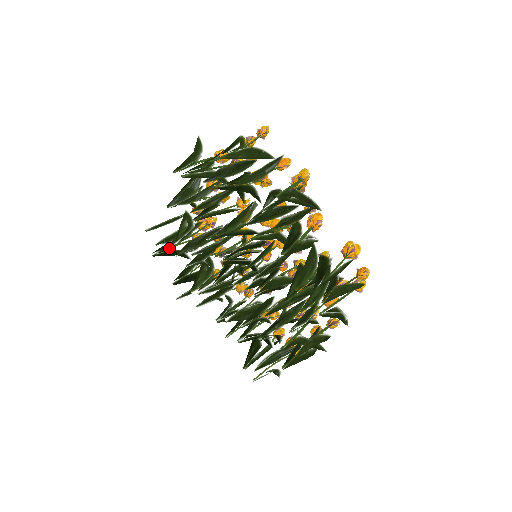
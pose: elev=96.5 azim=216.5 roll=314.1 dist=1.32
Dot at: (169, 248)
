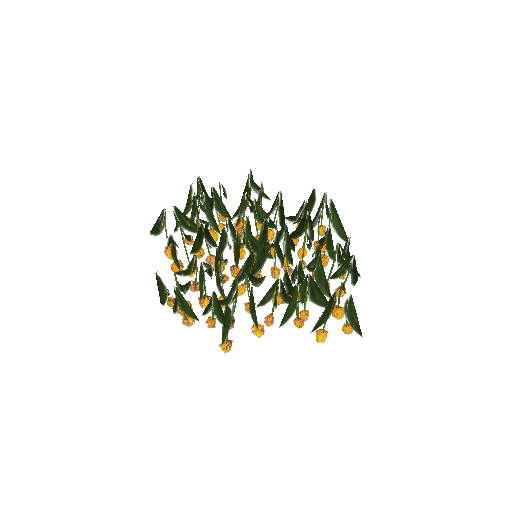
Dot at: occluded
